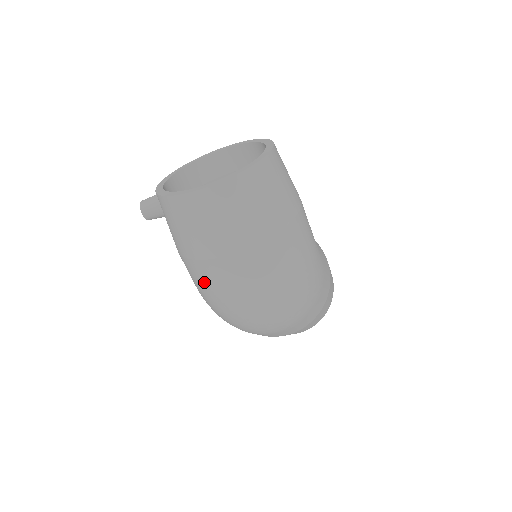
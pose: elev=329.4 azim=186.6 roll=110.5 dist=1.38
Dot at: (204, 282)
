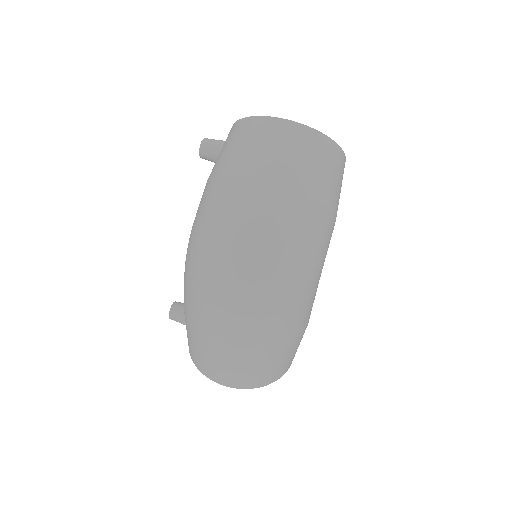
Dot at: (217, 203)
